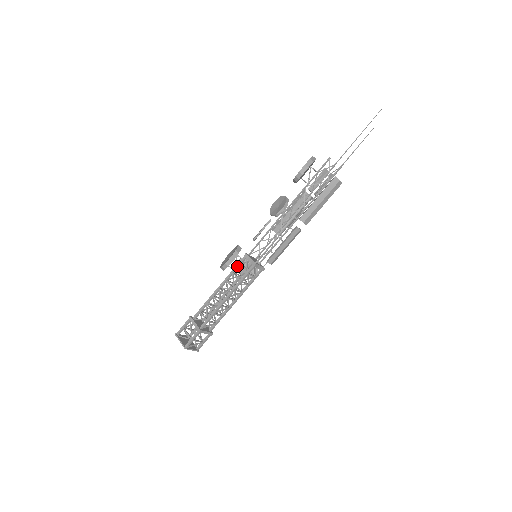
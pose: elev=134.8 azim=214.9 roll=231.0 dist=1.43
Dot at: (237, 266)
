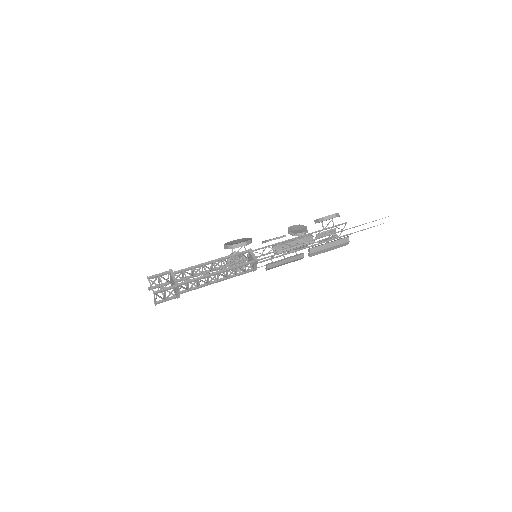
Dot at: (238, 253)
